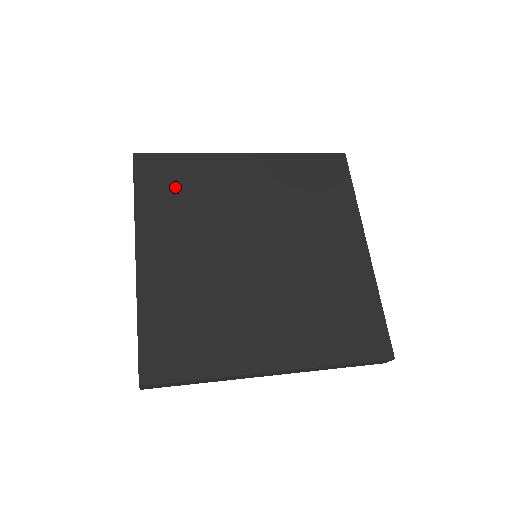
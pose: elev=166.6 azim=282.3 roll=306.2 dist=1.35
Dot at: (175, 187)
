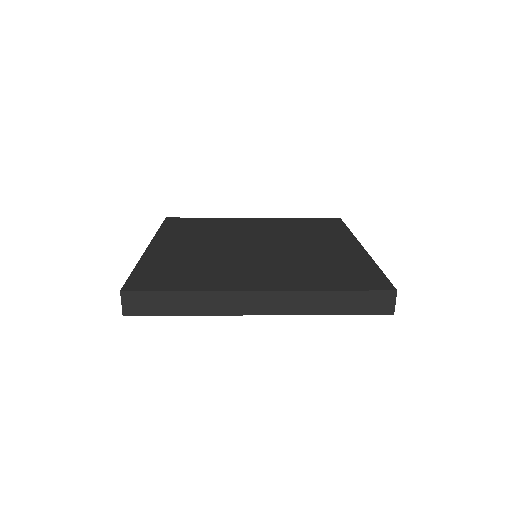
Dot at: (193, 226)
